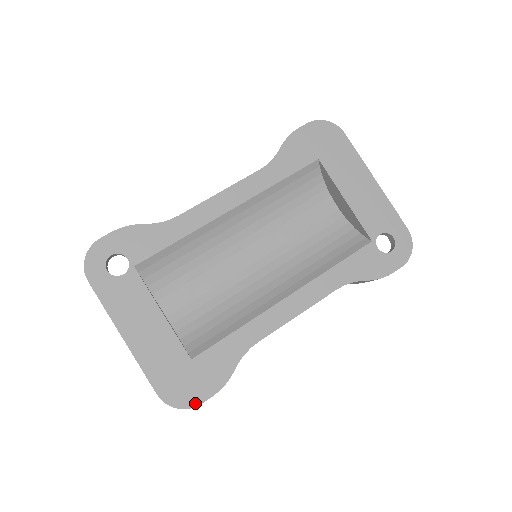
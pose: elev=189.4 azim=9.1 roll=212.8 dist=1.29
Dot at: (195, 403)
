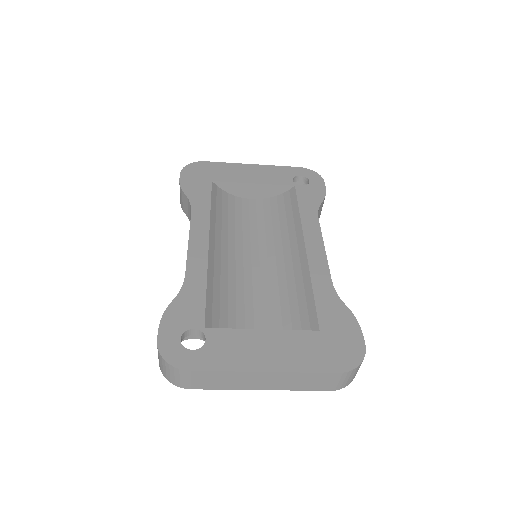
Dot at: (362, 348)
